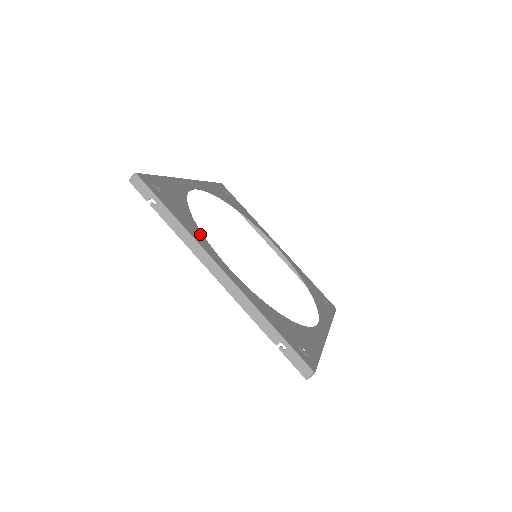
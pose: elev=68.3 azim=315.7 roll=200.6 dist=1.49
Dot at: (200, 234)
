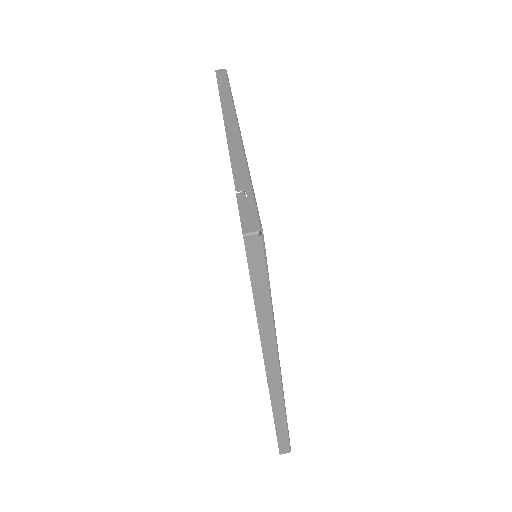
Dot at: occluded
